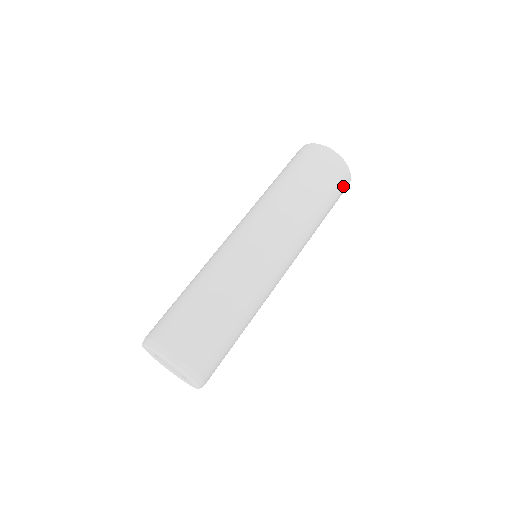
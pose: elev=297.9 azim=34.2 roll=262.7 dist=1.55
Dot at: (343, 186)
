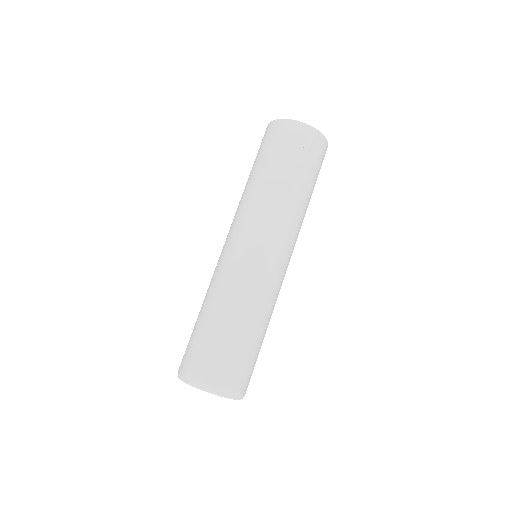
Dot at: (305, 141)
